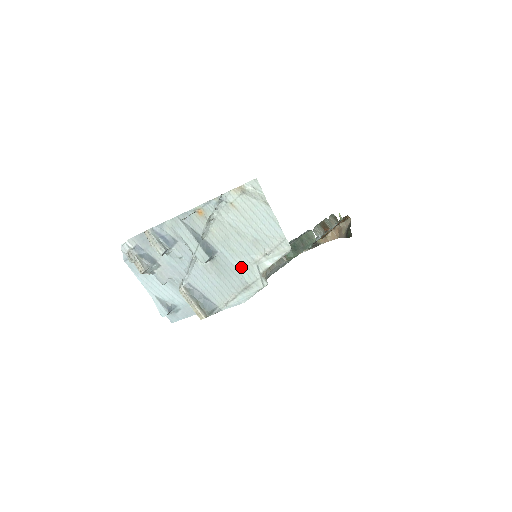
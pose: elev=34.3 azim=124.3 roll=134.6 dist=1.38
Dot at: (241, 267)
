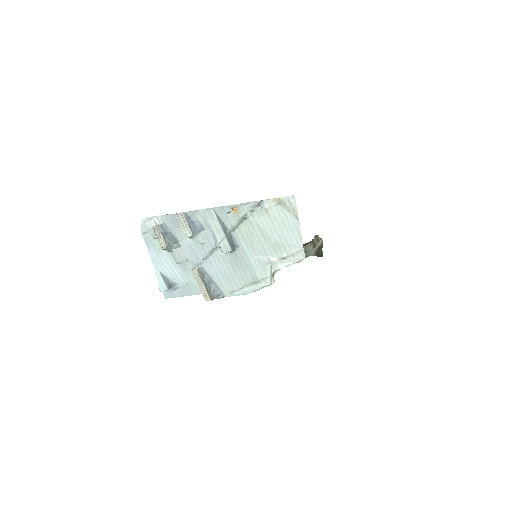
Dot at: (256, 264)
